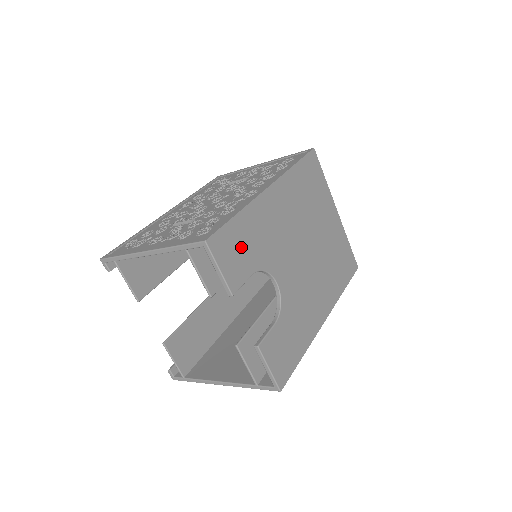
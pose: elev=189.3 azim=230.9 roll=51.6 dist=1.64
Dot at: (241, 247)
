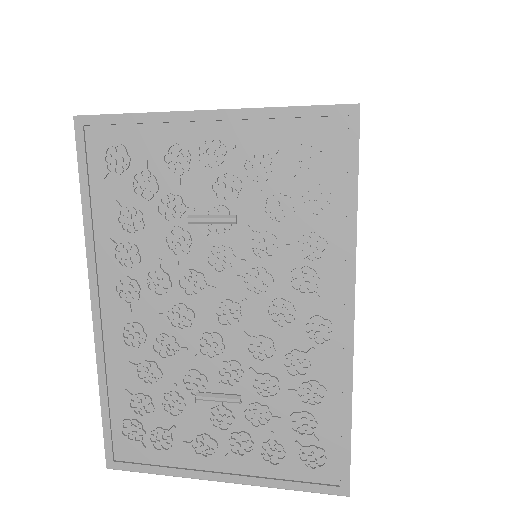
Dot at: occluded
